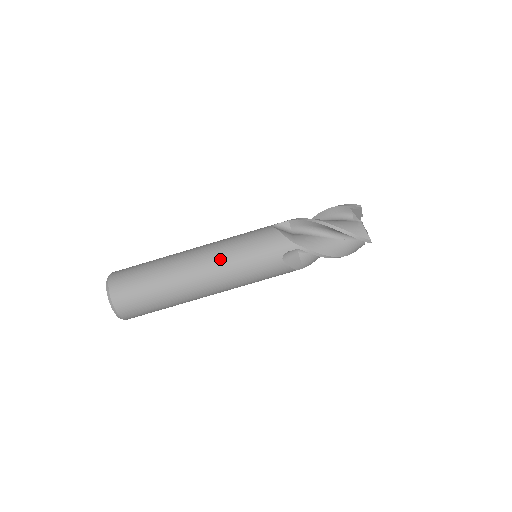
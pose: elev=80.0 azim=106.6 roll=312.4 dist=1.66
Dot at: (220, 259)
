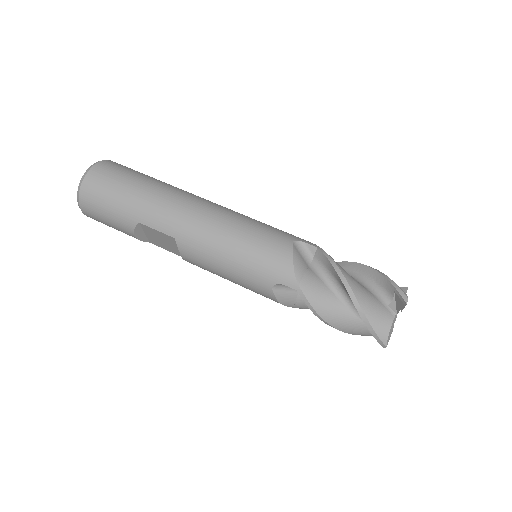
Dot at: occluded
